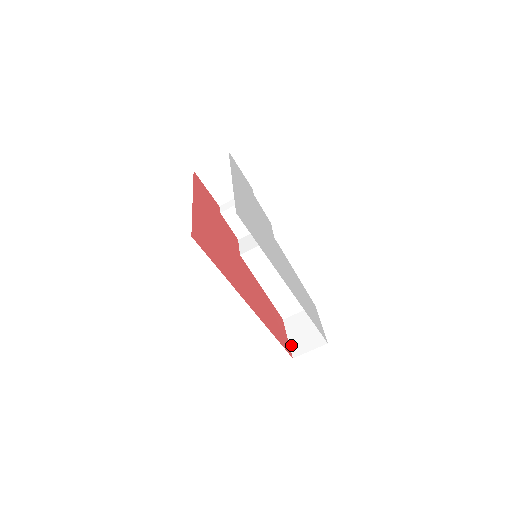
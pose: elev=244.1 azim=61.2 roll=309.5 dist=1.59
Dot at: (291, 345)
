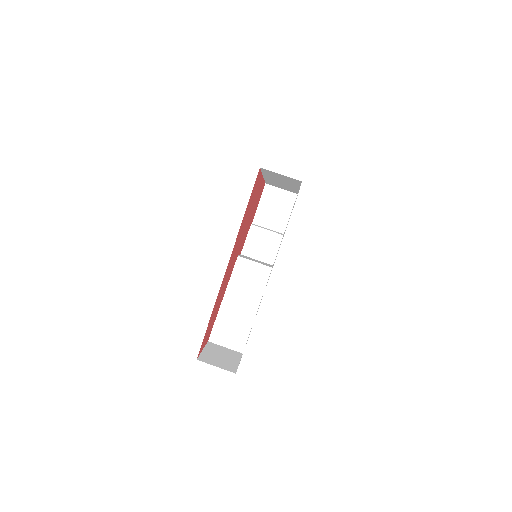
Dot at: (202, 354)
